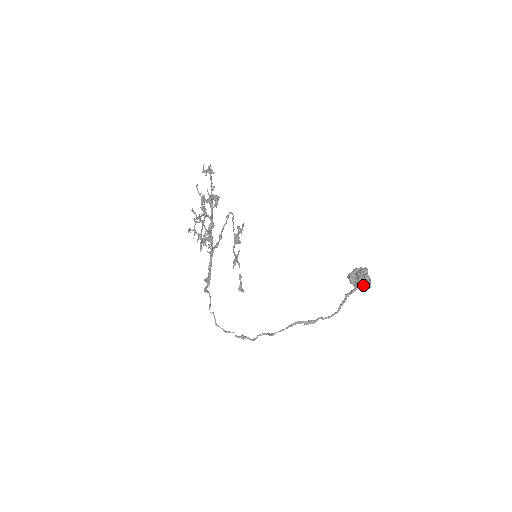
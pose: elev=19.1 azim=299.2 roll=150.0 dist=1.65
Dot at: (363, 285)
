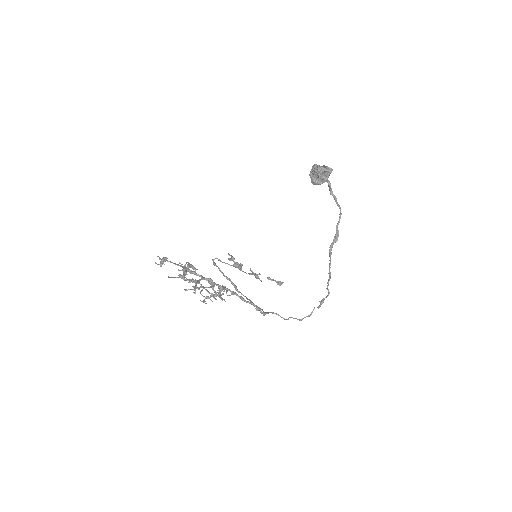
Dot at: (326, 174)
